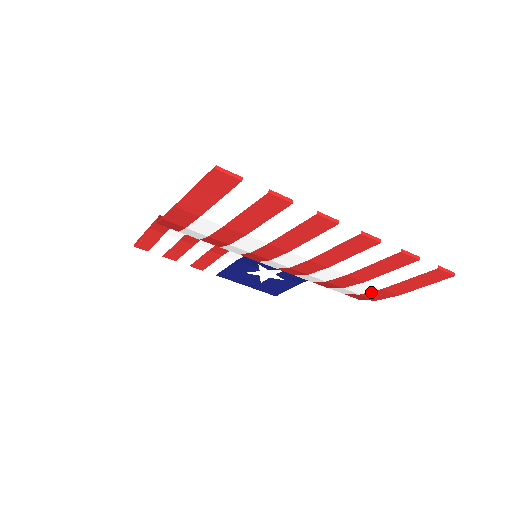
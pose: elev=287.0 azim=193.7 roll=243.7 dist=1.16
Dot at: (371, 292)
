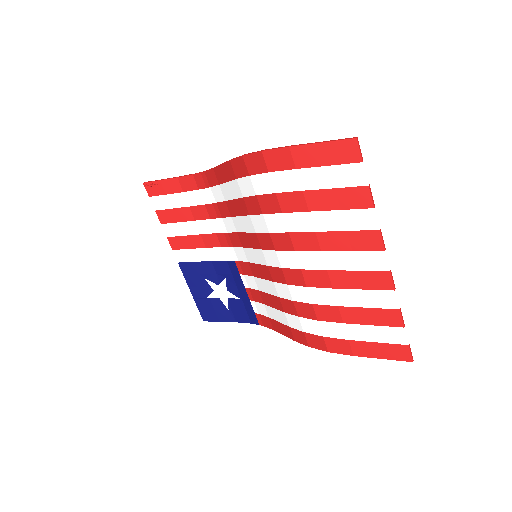
Dot at: (336, 339)
